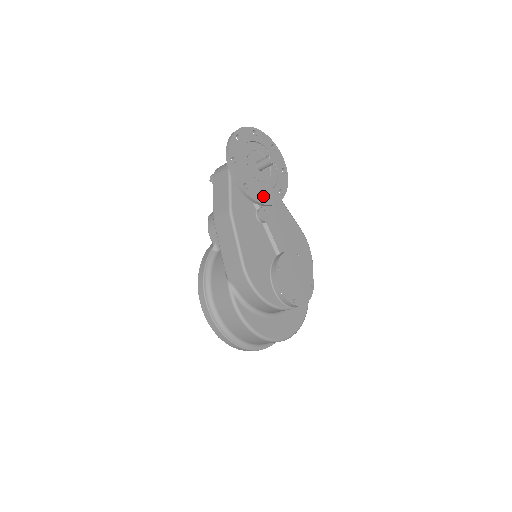
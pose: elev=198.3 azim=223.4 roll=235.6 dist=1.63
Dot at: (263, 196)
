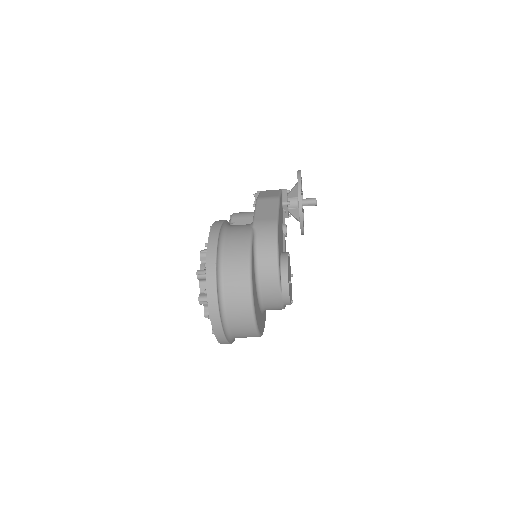
Dot at: (302, 210)
